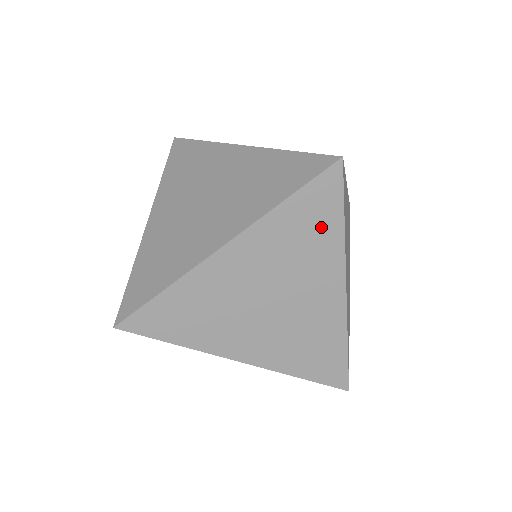
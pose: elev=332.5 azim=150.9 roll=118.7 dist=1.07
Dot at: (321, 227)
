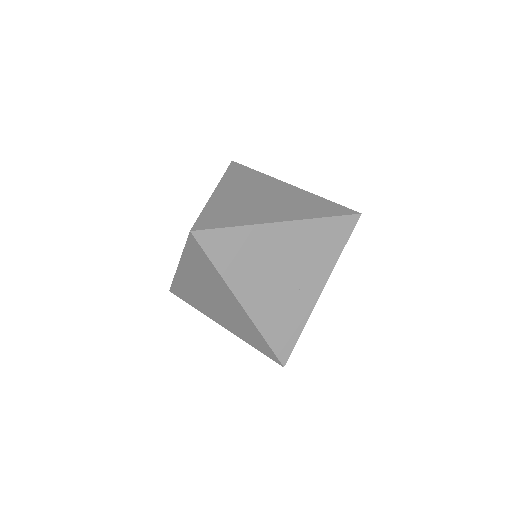
Dot at: (207, 267)
